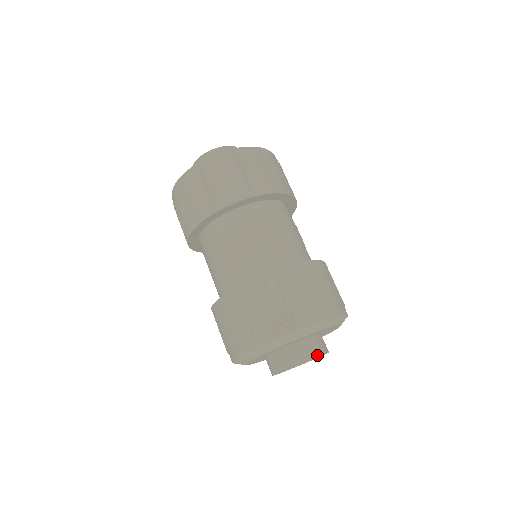
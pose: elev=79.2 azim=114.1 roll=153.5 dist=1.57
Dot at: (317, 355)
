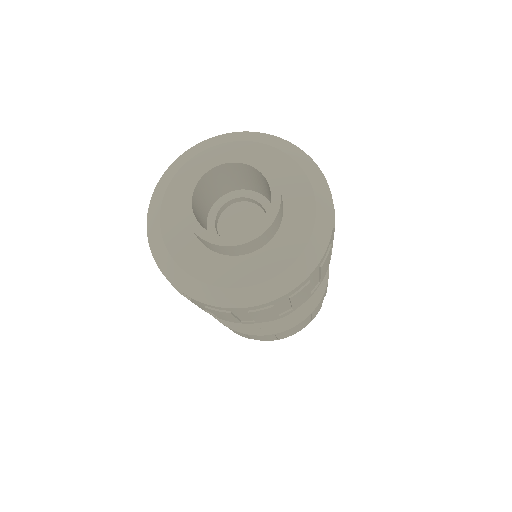
Dot at: (273, 173)
